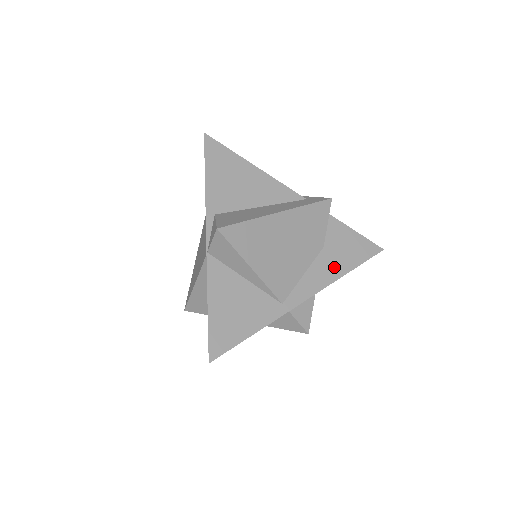
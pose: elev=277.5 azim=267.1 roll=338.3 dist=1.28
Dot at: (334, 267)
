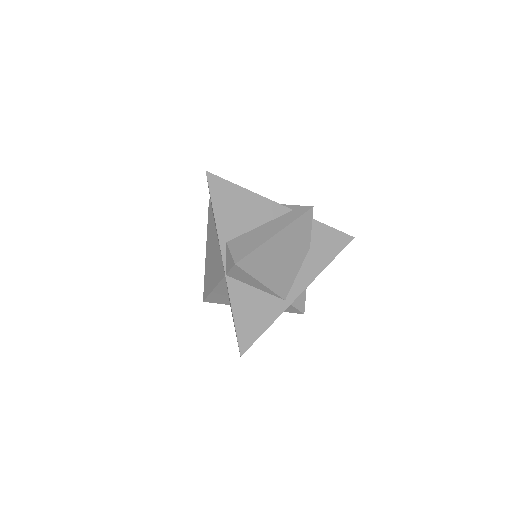
Dot at: (319, 262)
